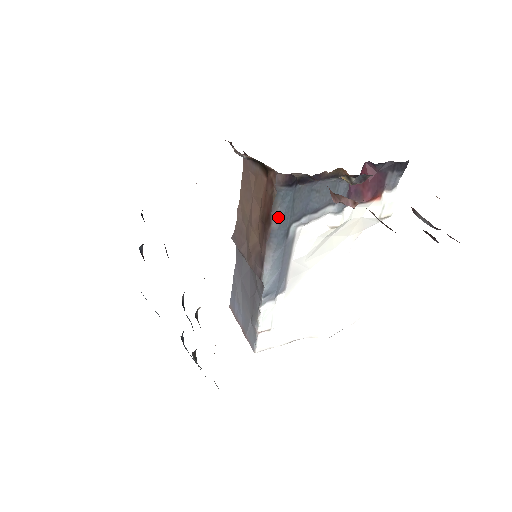
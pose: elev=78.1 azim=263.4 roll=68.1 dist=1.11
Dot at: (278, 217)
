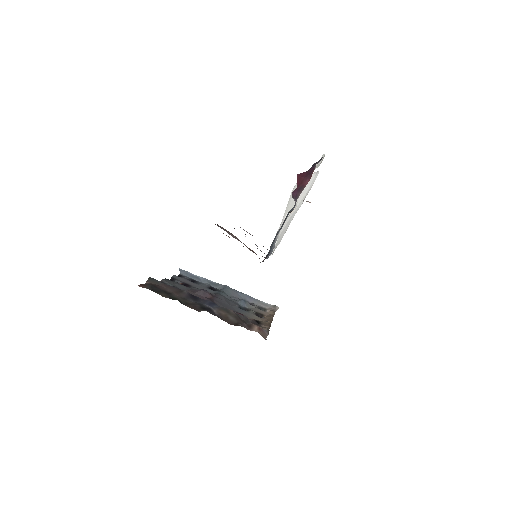
Dot at: occluded
